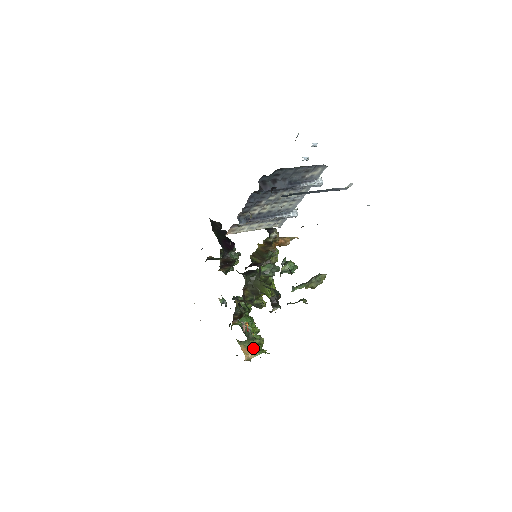
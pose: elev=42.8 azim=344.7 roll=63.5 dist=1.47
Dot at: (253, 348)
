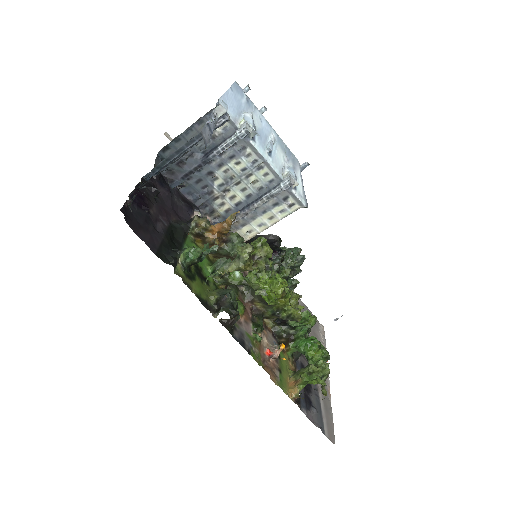
Dot at: (301, 379)
